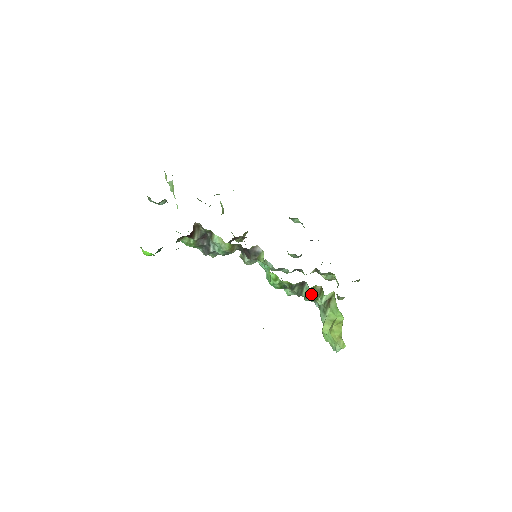
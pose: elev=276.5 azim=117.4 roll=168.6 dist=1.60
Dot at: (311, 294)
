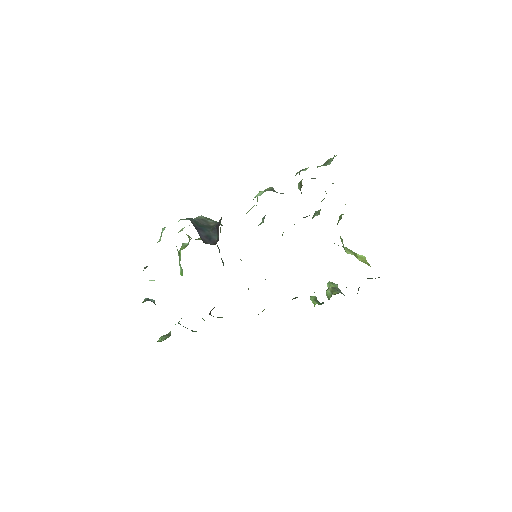
Dot at: occluded
